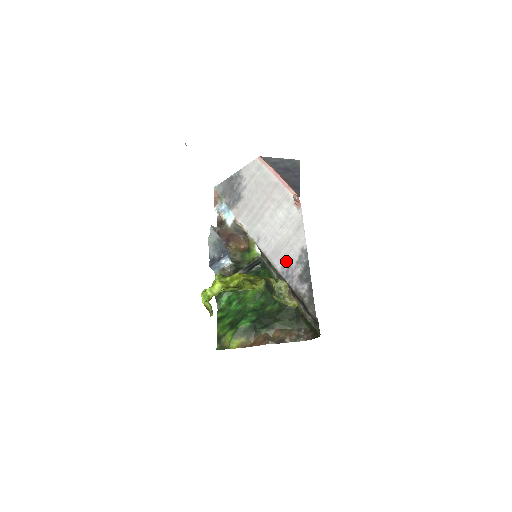
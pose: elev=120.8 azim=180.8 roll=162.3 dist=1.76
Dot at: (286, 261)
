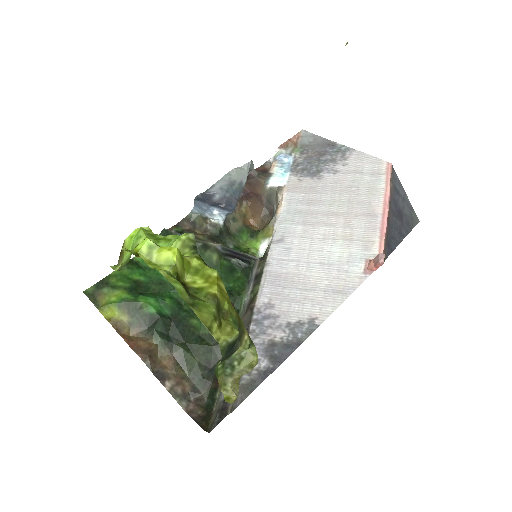
Dot at: (279, 305)
